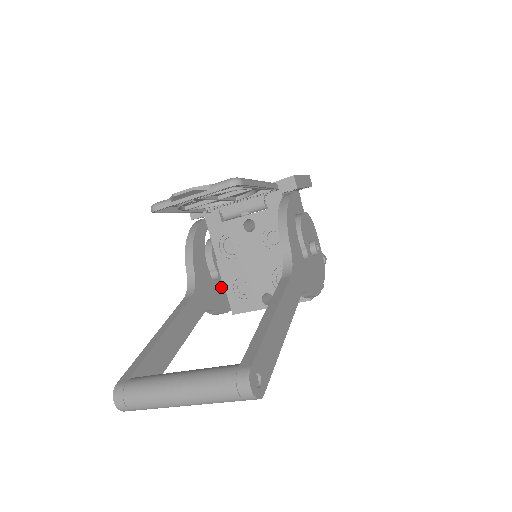
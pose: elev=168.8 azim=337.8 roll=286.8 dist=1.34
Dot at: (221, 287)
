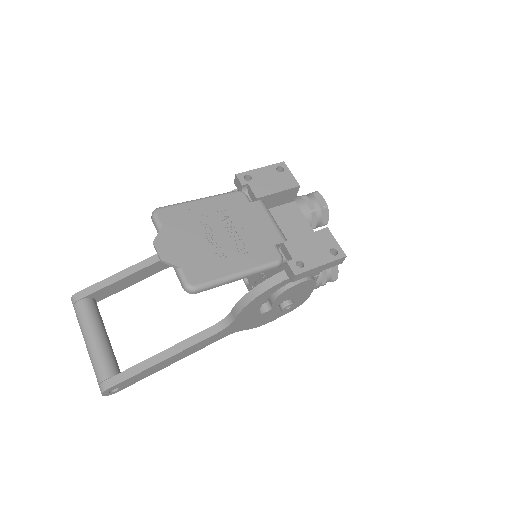
Dot at: occluded
